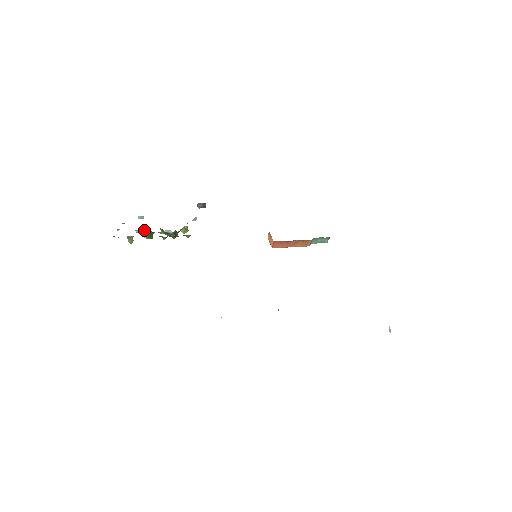
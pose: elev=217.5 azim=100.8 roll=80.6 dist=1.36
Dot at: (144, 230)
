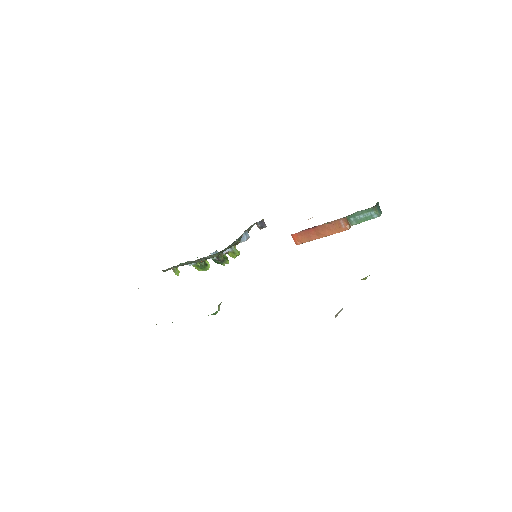
Dot at: occluded
